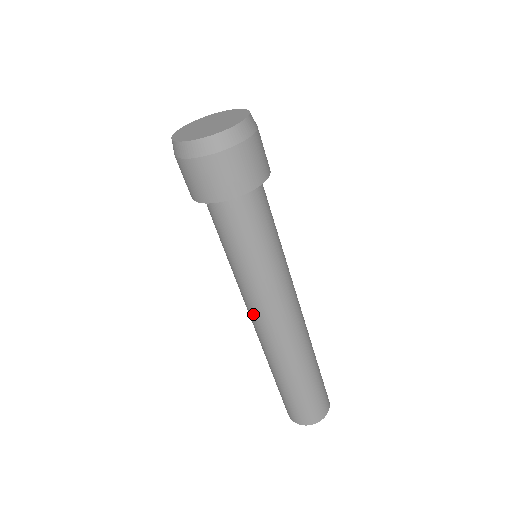
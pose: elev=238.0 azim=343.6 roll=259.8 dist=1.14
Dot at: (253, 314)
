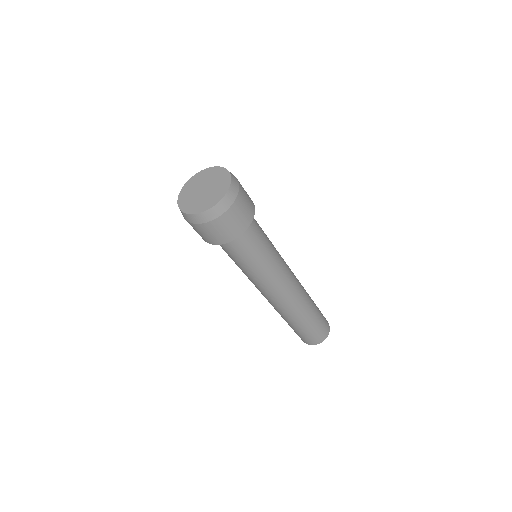
Dot at: (262, 293)
